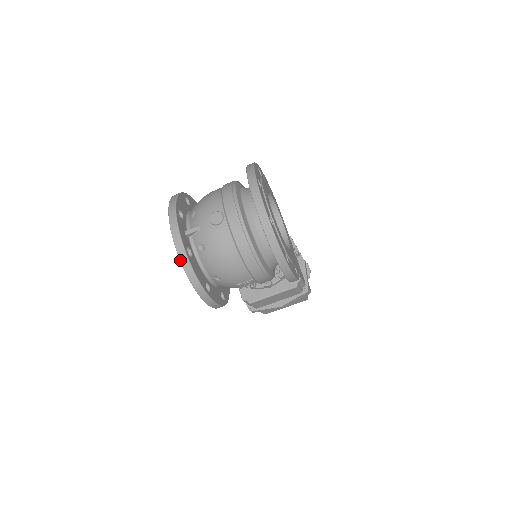
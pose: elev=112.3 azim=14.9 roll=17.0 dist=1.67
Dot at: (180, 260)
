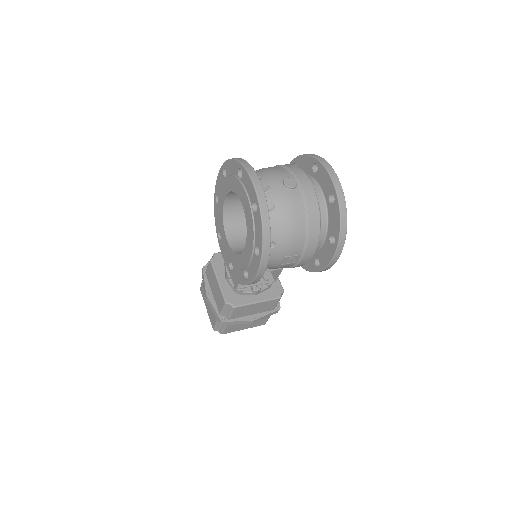
Dot at: (260, 208)
